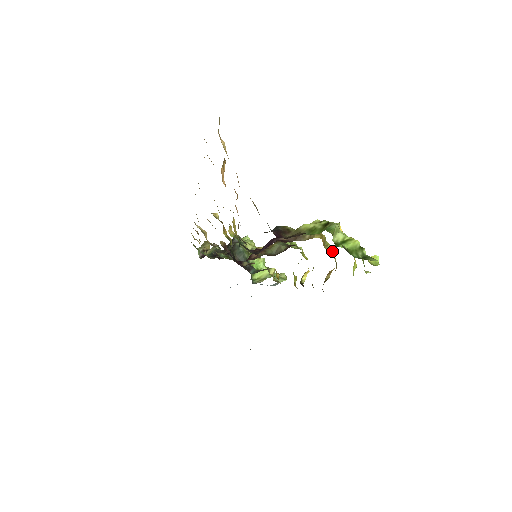
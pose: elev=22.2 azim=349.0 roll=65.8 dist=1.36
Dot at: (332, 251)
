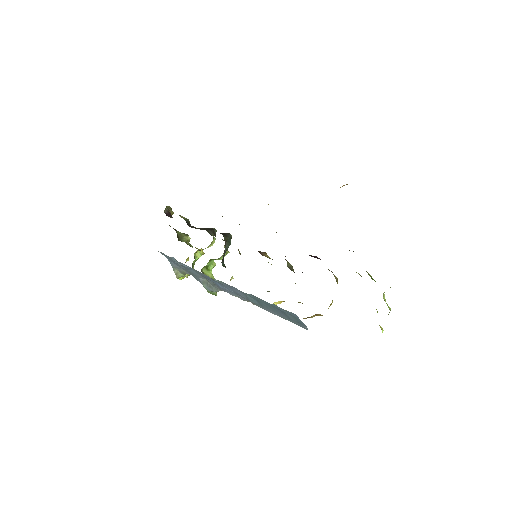
Dot at: (331, 303)
